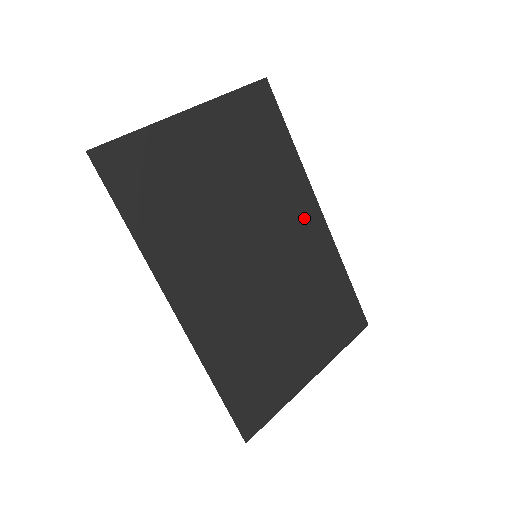
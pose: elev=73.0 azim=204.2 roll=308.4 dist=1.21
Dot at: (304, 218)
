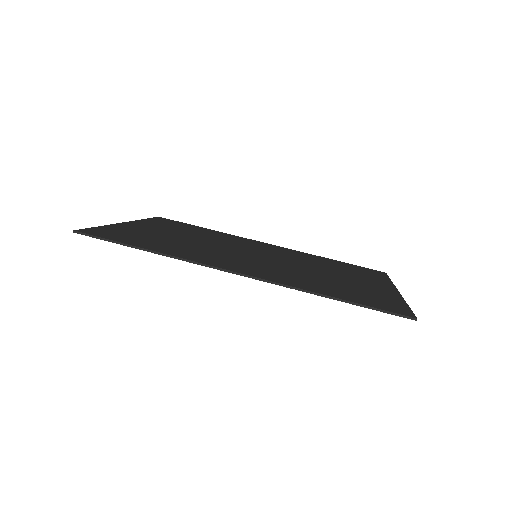
Dot at: occluded
